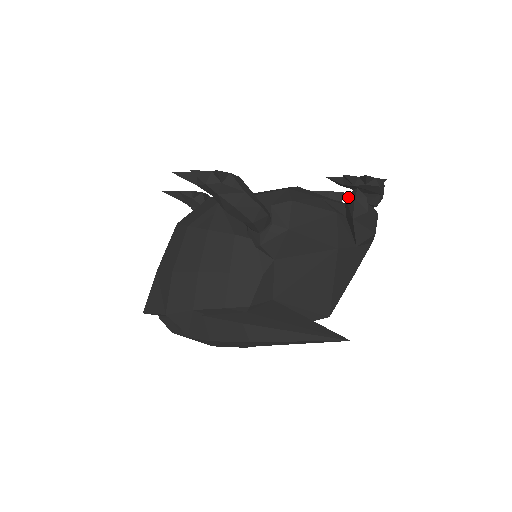
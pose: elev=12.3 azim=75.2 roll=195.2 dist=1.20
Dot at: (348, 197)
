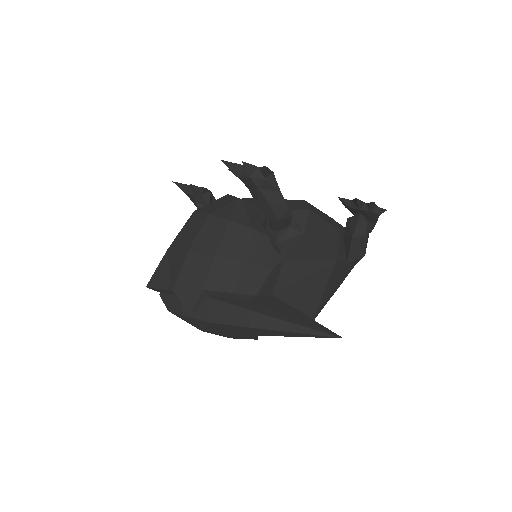
Dot at: (351, 219)
